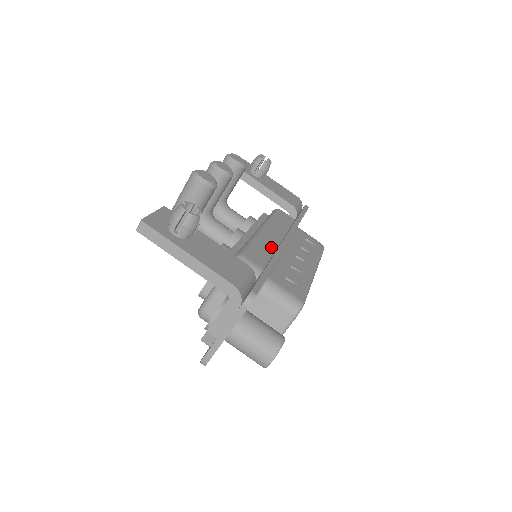
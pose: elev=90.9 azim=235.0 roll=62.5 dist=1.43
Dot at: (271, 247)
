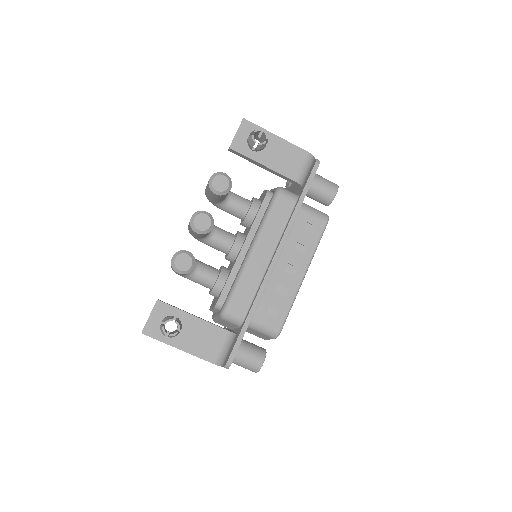
Dot at: (257, 278)
